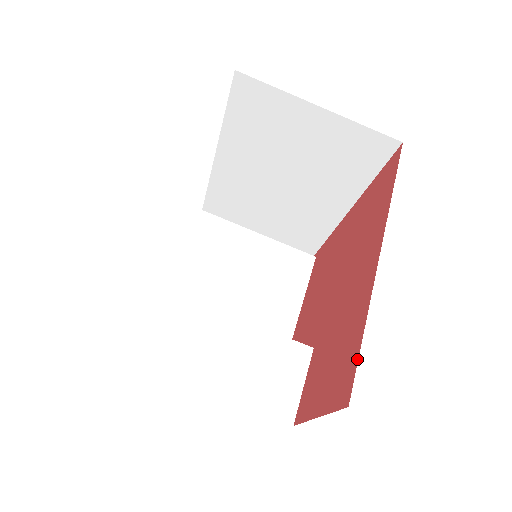
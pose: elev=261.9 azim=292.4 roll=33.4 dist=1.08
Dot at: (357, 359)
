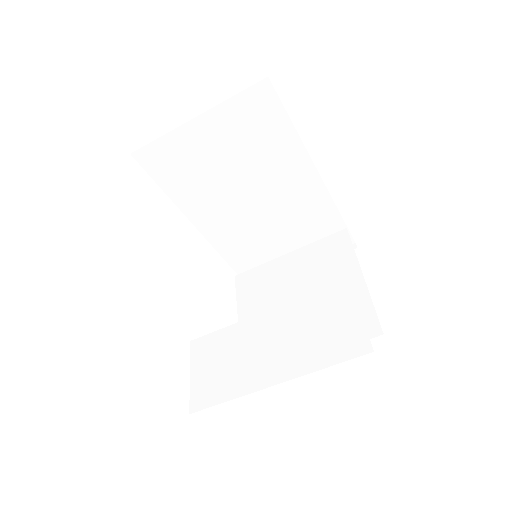
Dot at: occluded
